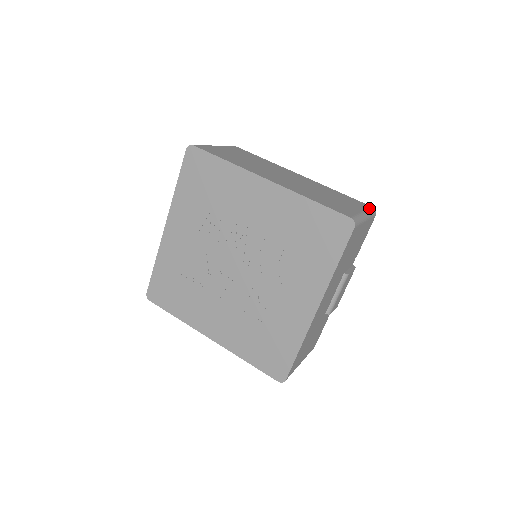
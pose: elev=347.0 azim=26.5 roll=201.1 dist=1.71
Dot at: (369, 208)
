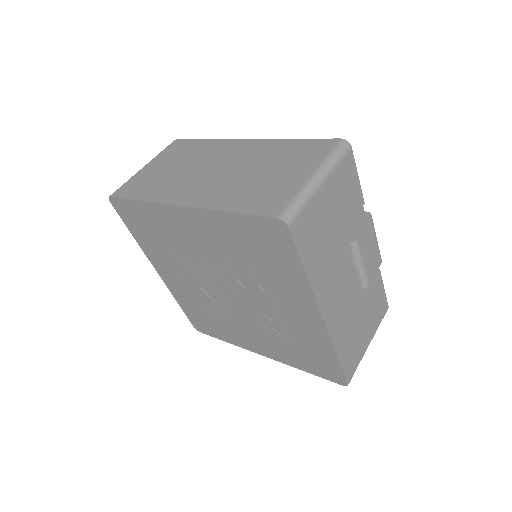
Dot at: (331, 150)
